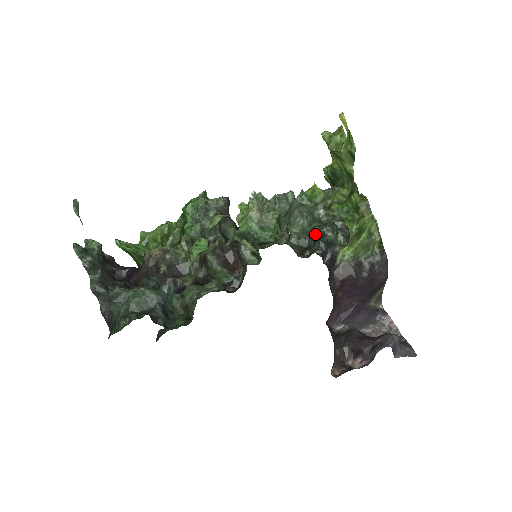
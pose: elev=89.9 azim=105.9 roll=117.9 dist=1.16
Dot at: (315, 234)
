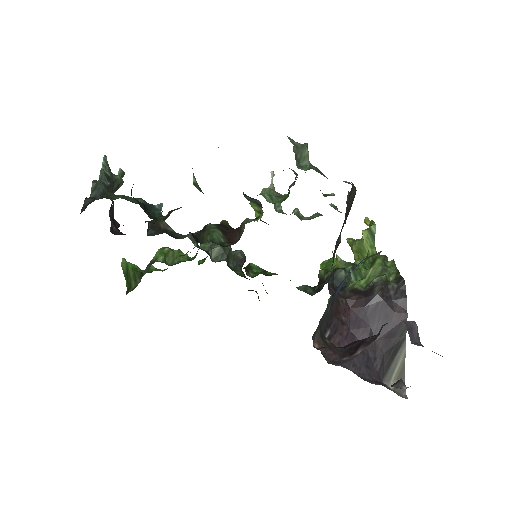
Dot at: occluded
